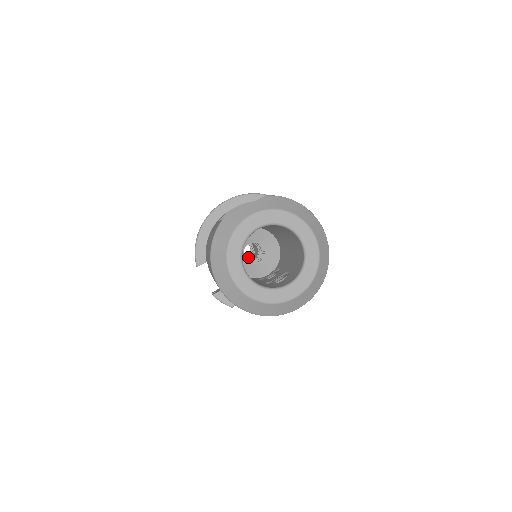
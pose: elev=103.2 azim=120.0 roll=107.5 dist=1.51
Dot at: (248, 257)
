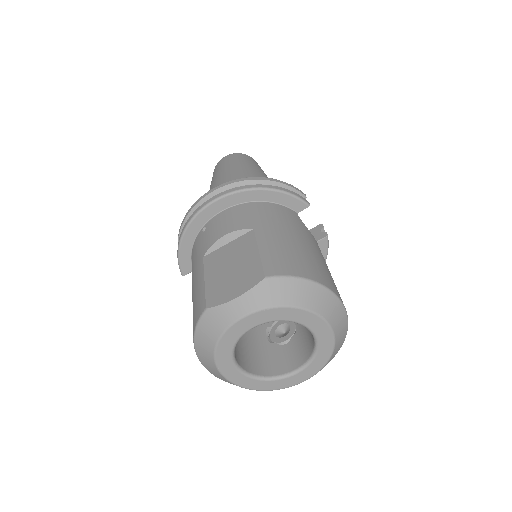
Dot at: occluded
